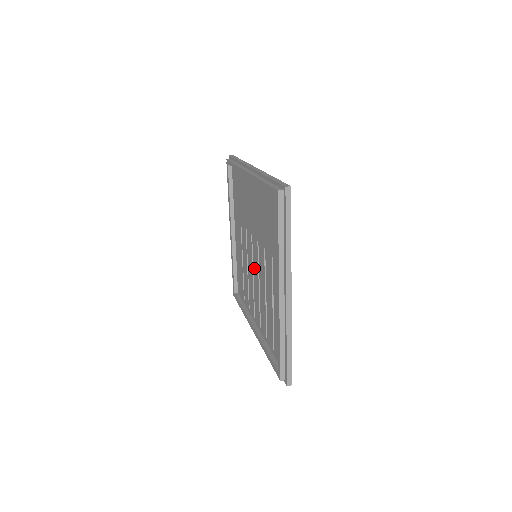
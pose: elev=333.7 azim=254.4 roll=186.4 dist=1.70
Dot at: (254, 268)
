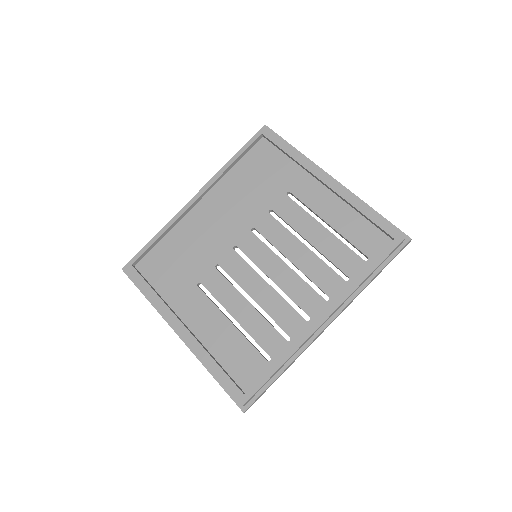
Dot at: (264, 266)
